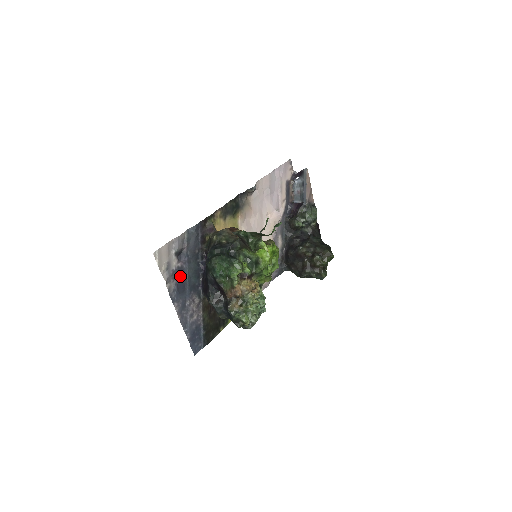
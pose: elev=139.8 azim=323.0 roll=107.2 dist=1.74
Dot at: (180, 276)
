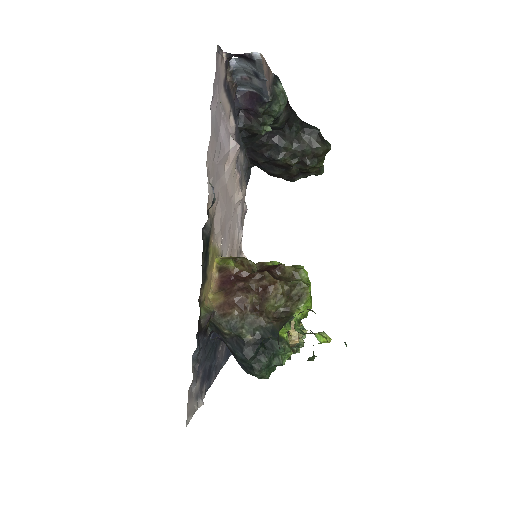
Dot at: (205, 375)
